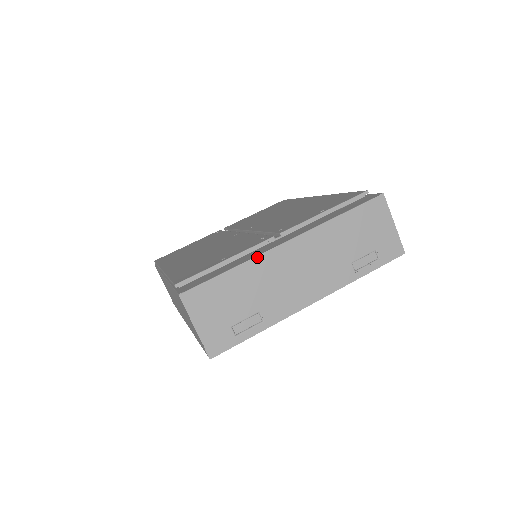
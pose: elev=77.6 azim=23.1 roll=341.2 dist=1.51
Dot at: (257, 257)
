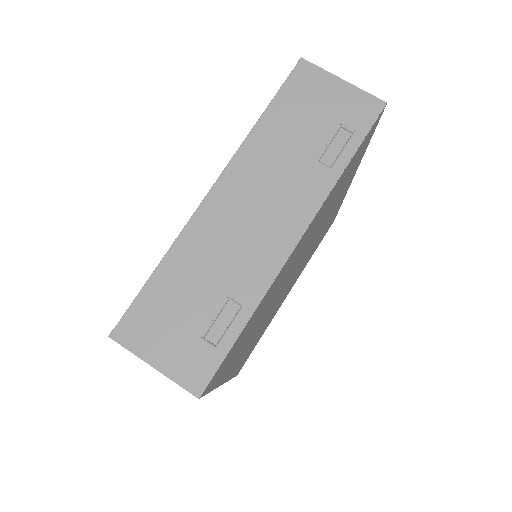
Dot at: (183, 231)
